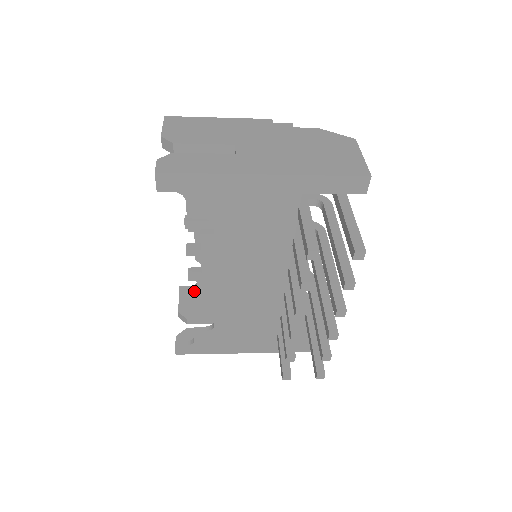
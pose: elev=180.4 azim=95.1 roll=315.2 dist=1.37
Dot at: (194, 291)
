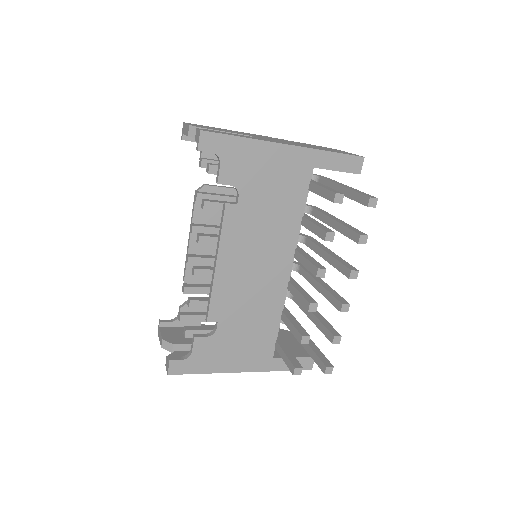
Dot at: (193, 297)
